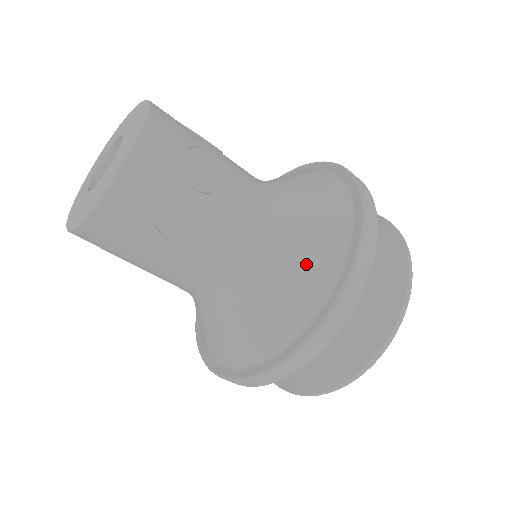
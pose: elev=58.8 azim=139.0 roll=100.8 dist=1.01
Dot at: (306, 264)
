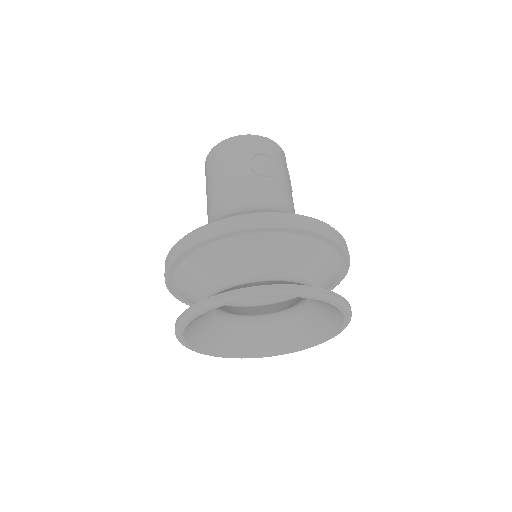
Dot at: occluded
